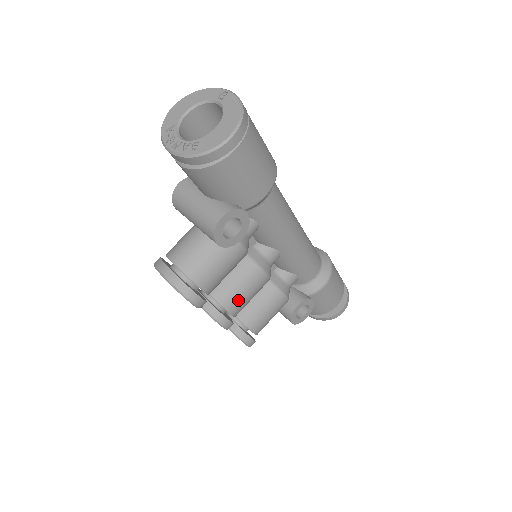
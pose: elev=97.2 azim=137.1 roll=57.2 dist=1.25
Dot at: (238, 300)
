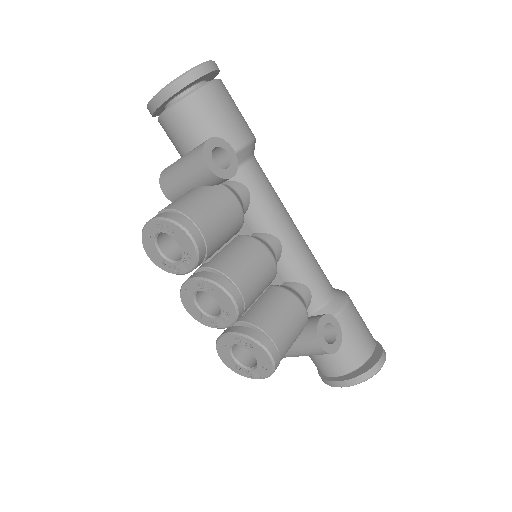
Dot at: (244, 272)
